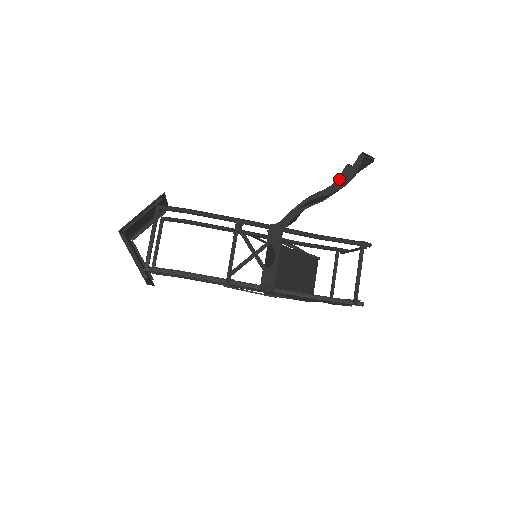
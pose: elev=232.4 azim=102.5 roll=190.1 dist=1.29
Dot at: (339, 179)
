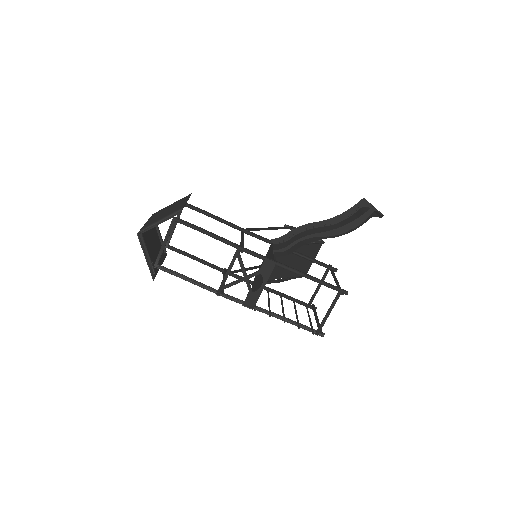
Dot at: (344, 225)
